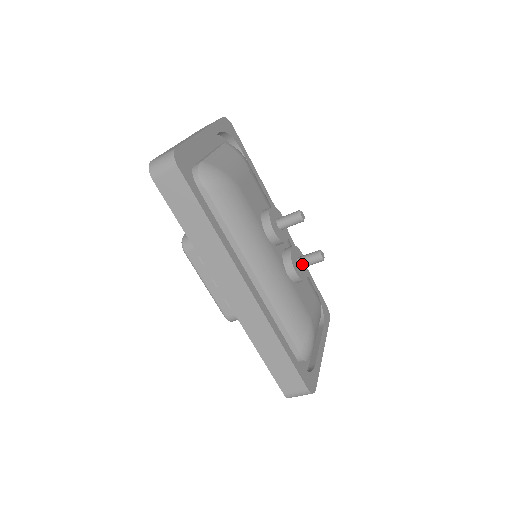
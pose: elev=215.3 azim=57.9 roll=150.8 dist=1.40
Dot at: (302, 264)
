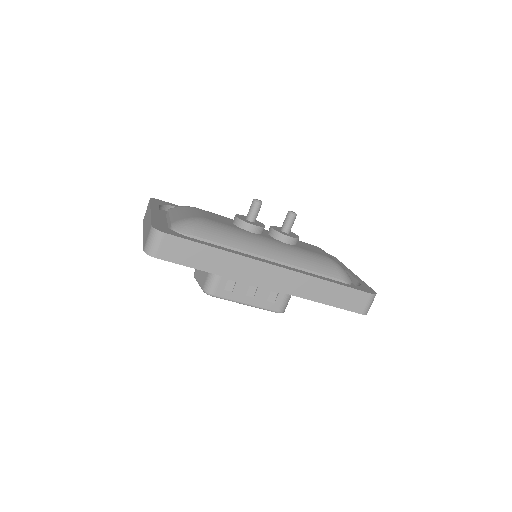
Dot at: (287, 230)
